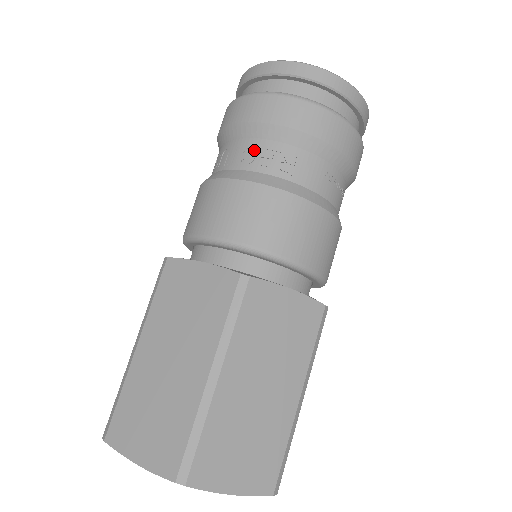
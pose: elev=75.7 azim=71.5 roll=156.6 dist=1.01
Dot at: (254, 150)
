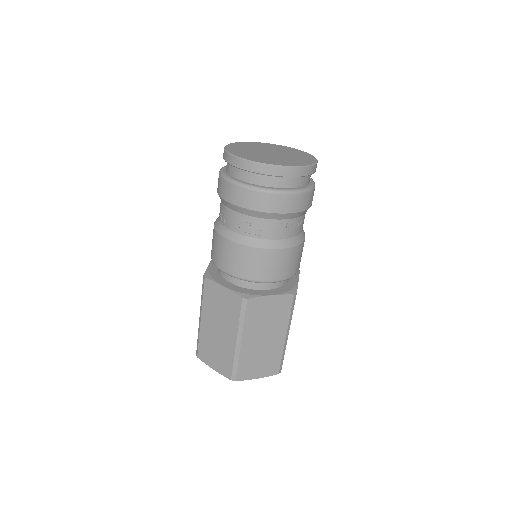
Dot at: (239, 221)
